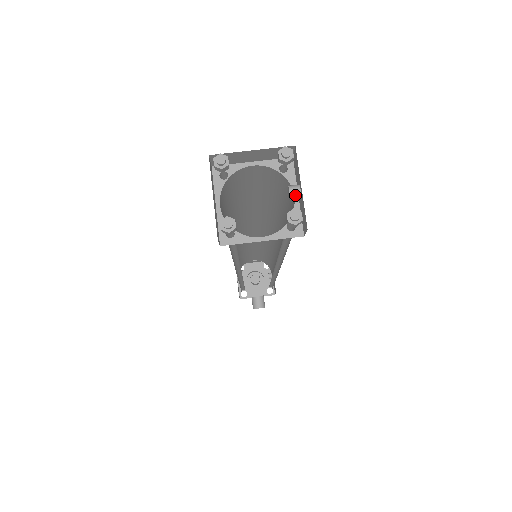
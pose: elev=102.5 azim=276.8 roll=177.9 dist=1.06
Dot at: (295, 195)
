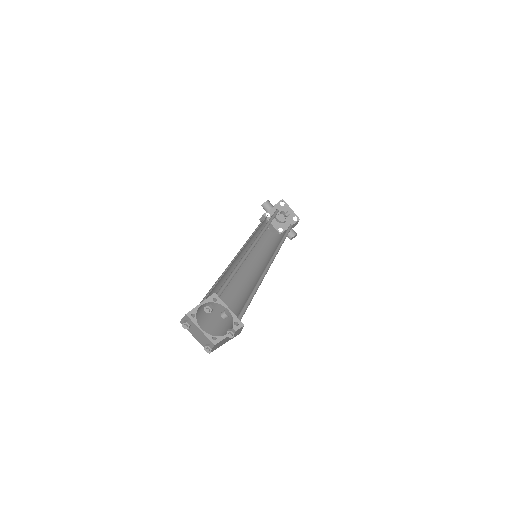
Dot at: (226, 317)
